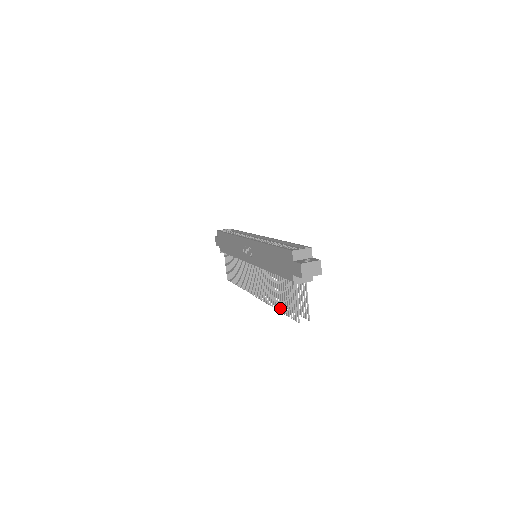
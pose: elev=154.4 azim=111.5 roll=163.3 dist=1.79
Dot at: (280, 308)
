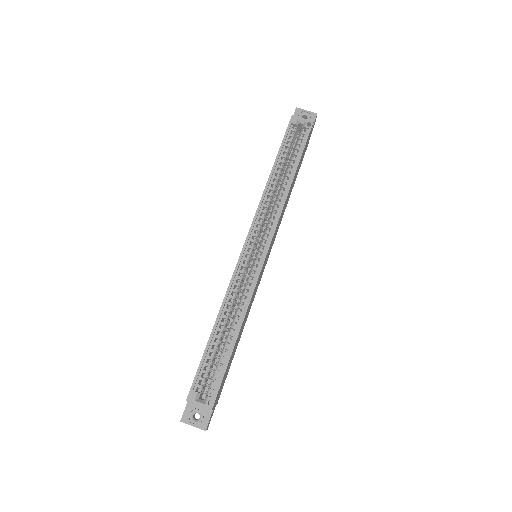
Dot at: occluded
